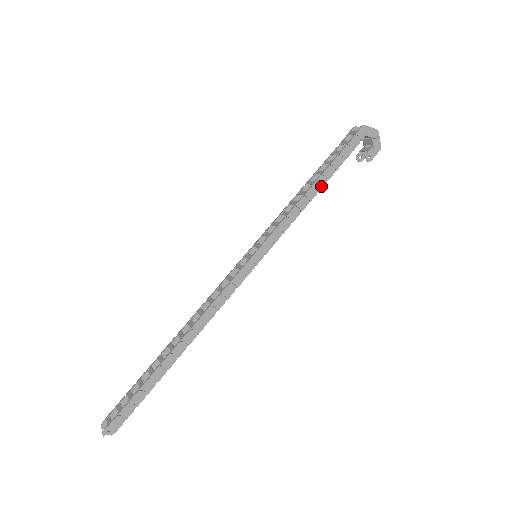
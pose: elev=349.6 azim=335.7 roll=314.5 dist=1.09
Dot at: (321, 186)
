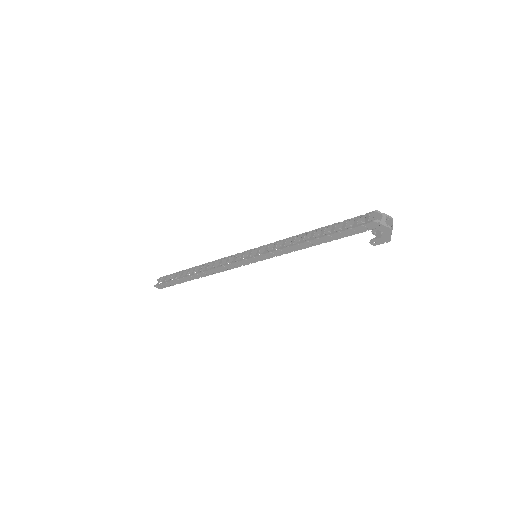
Dot at: (316, 244)
